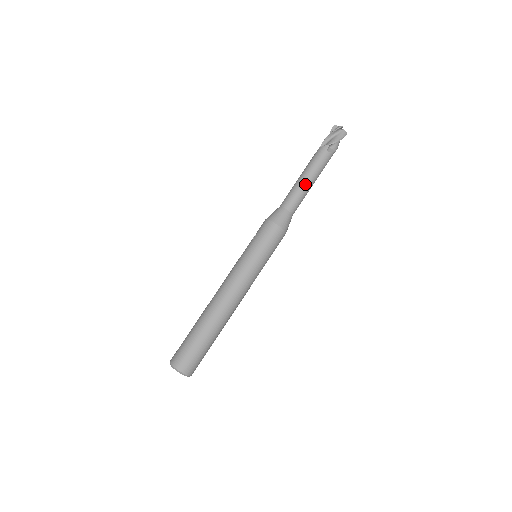
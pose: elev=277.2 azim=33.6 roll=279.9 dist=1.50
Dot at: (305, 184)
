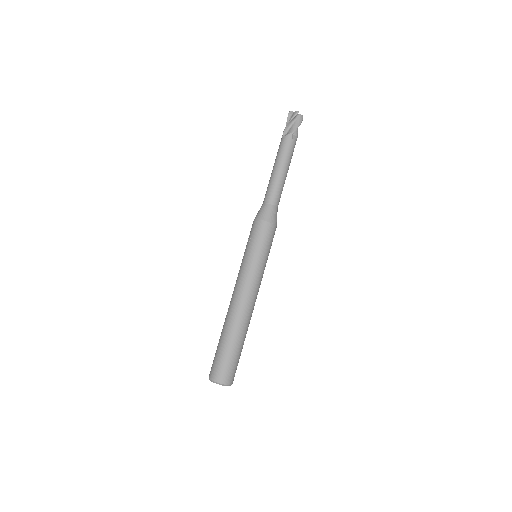
Dot at: (282, 176)
